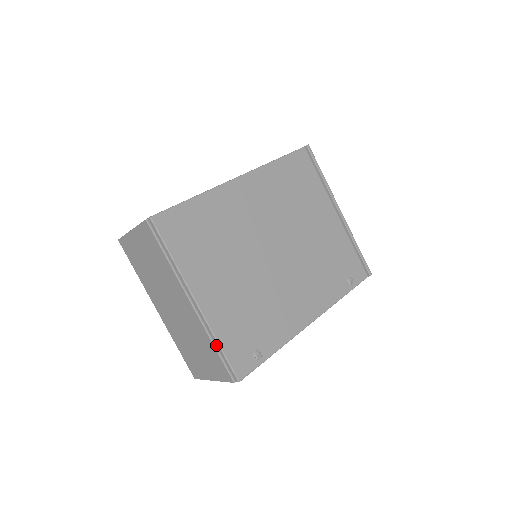
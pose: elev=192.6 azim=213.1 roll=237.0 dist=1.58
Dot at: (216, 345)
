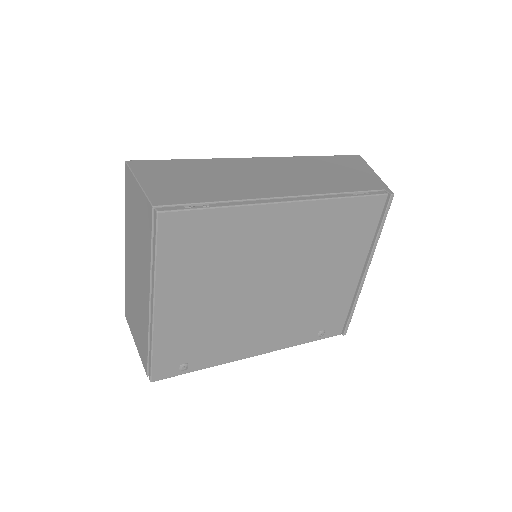
Dot at: (150, 346)
